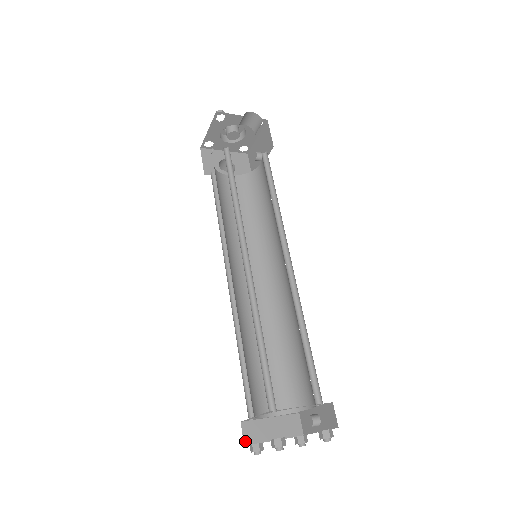
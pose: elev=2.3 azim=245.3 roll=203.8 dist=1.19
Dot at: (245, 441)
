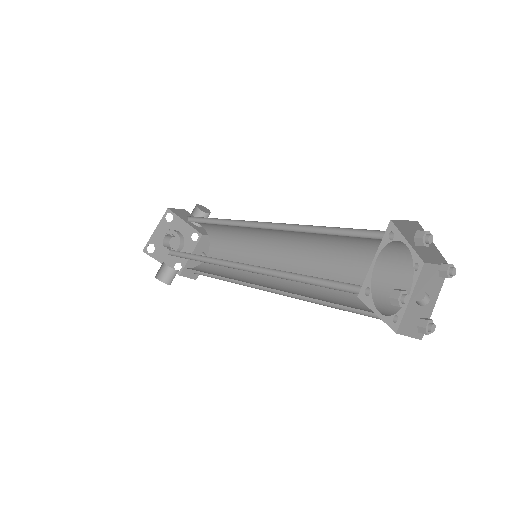
Dot at: occluded
